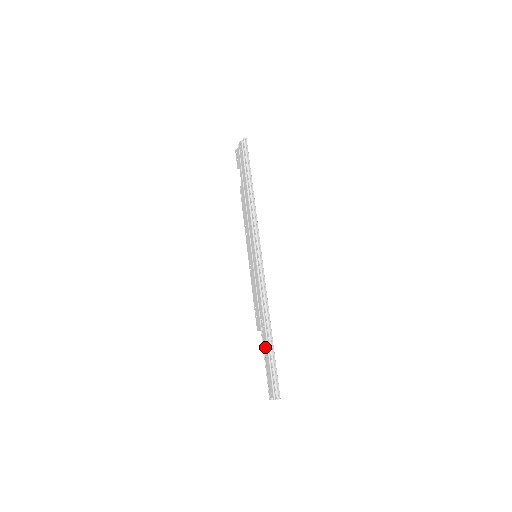
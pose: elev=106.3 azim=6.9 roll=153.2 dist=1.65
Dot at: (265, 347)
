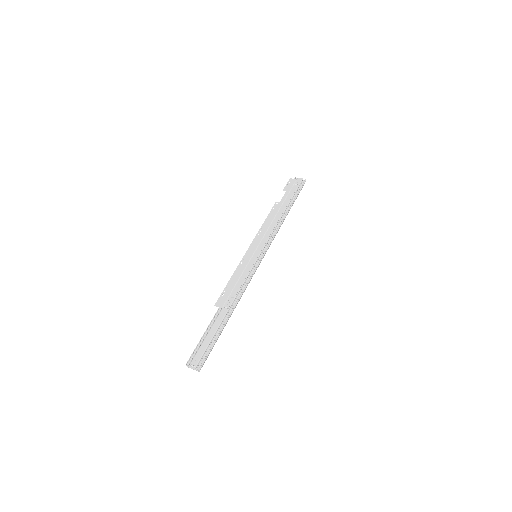
Dot at: (216, 323)
